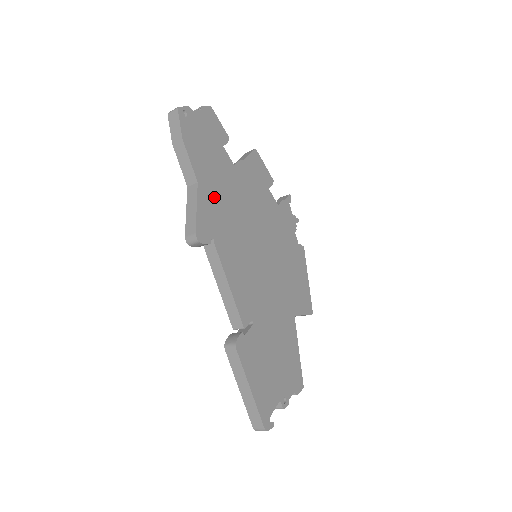
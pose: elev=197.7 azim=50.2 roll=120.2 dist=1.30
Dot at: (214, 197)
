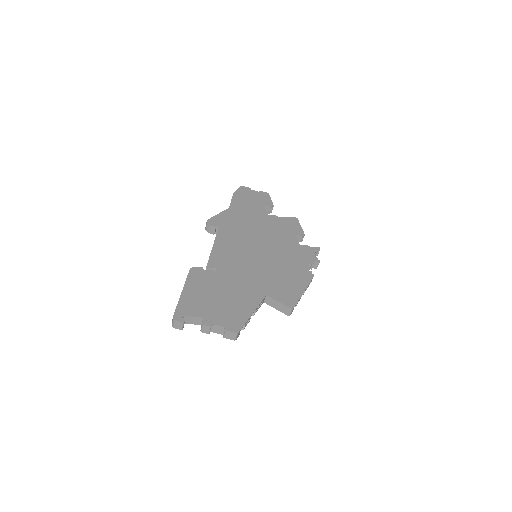
Dot at: (237, 217)
